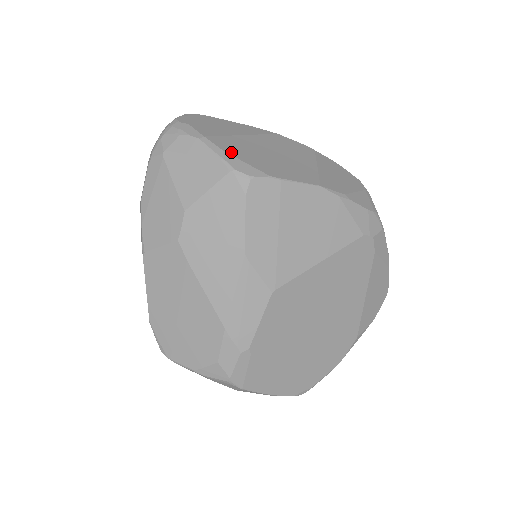
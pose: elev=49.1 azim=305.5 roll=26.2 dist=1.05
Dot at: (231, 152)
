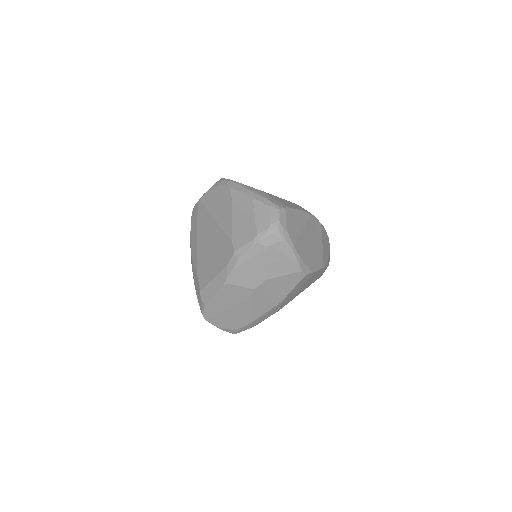
Dot at: (302, 257)
